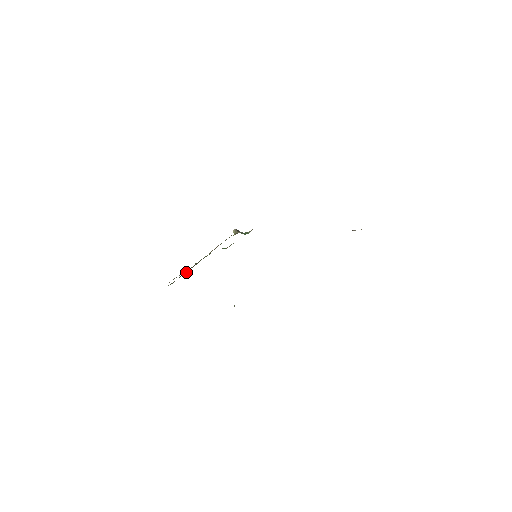
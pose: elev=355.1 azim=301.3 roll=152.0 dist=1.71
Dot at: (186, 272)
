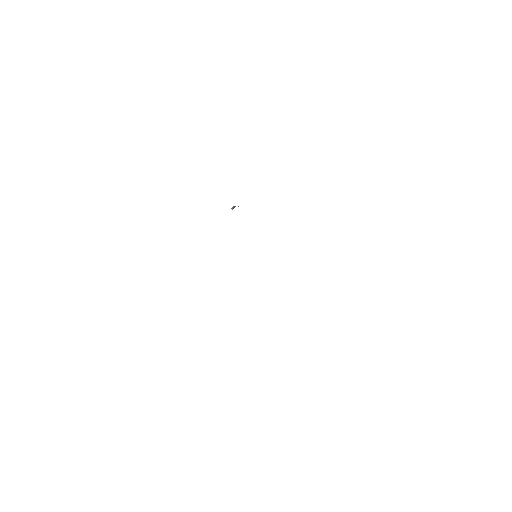
Dot at: occluded
